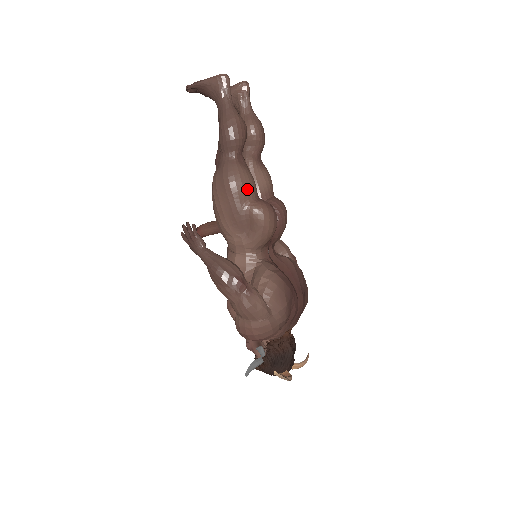
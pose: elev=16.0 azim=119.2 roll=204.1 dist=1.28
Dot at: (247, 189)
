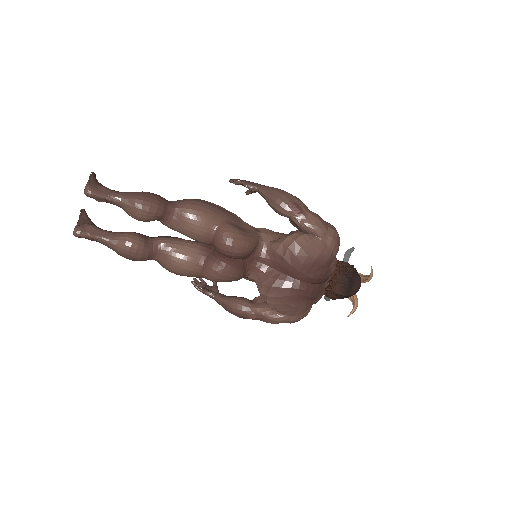
Dot at: (188, 273)
